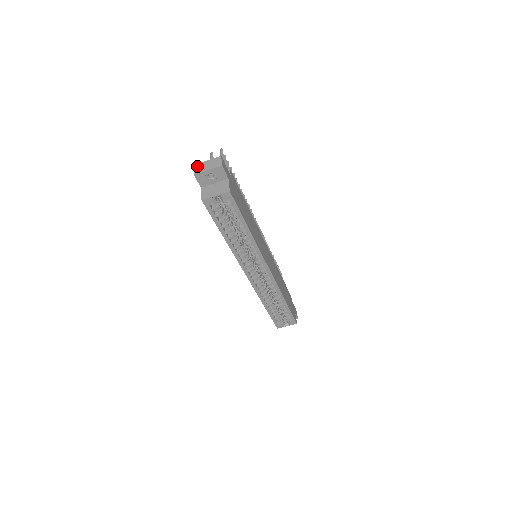
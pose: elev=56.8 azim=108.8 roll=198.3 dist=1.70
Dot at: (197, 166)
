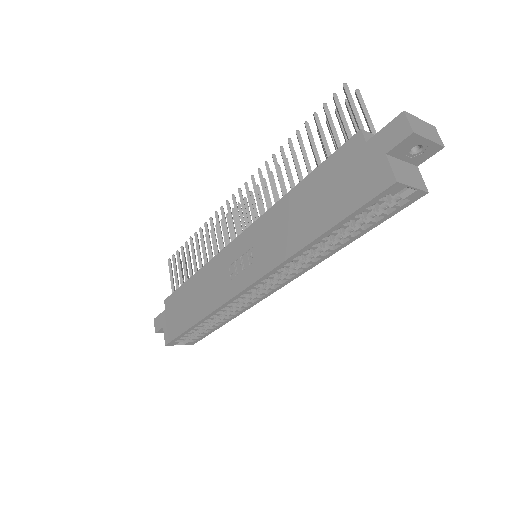
Dot at: (412, 118)
